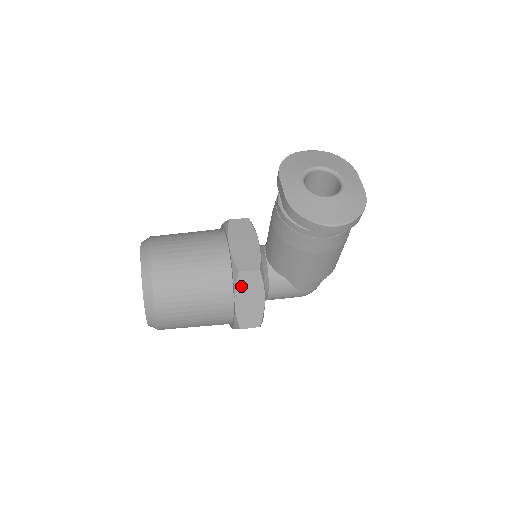
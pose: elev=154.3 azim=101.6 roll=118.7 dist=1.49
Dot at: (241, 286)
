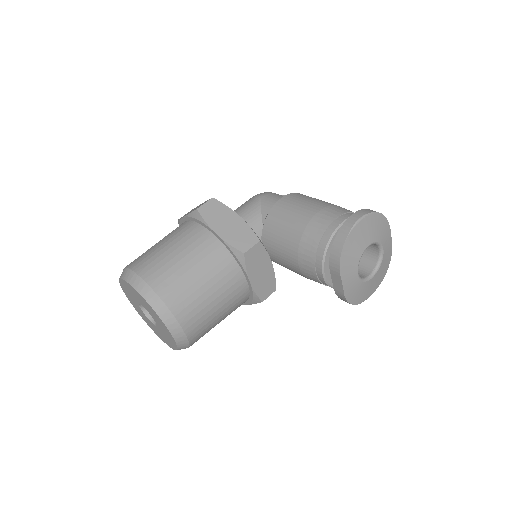
Dot at: occluded
